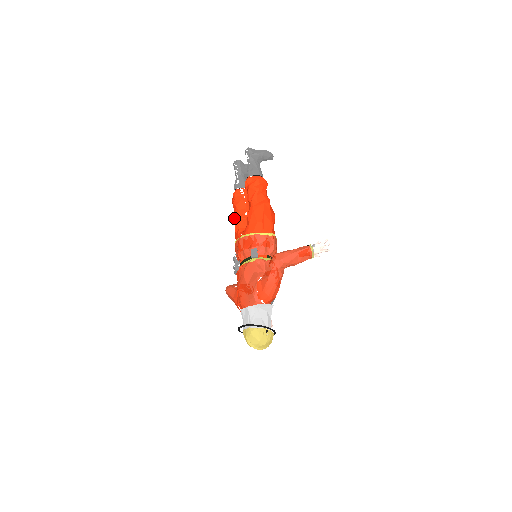
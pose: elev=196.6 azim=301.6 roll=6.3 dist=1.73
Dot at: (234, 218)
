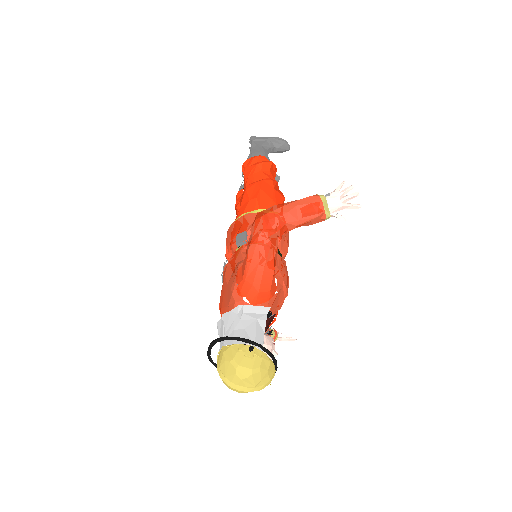
Dot at: occluded
